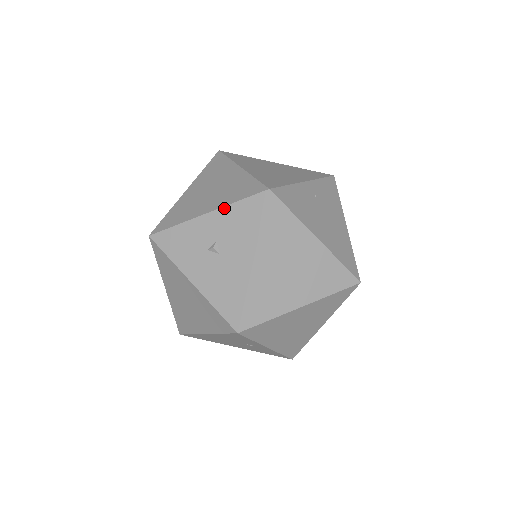
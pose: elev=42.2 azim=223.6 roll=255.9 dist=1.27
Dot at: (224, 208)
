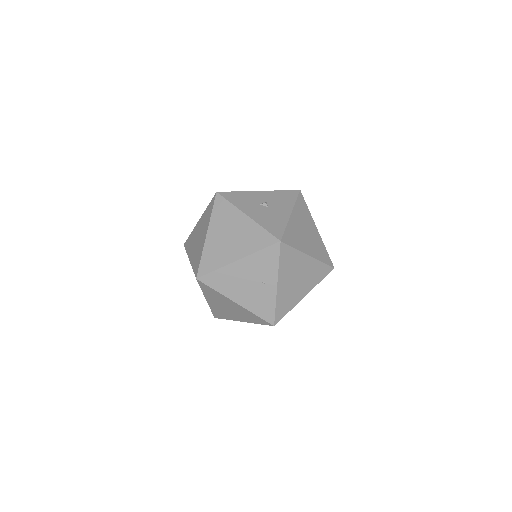
Dot at: (272, 191)
